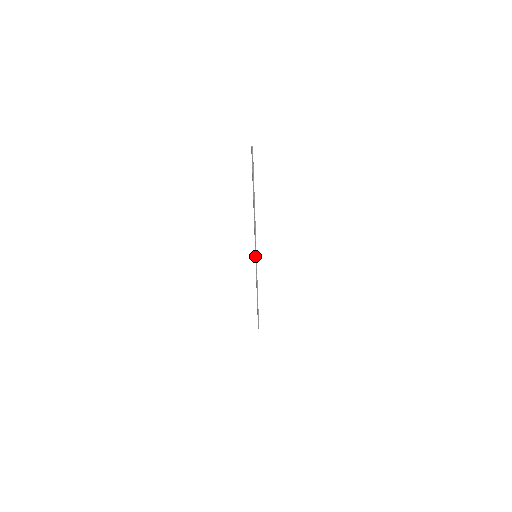
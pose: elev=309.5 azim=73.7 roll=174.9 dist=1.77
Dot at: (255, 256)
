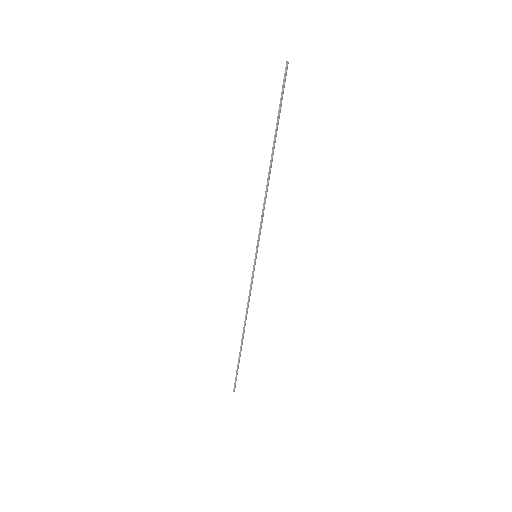
Dot at: (255, 255)
